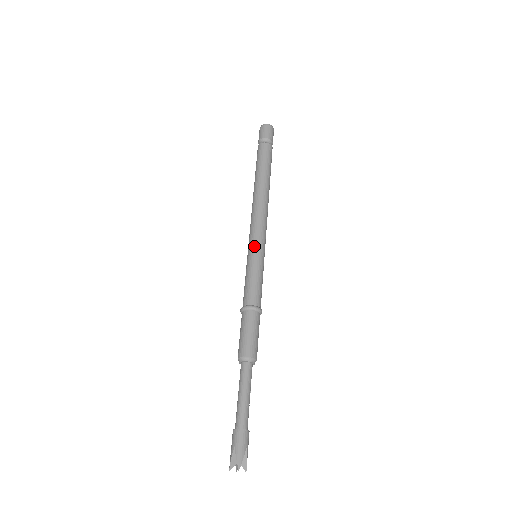
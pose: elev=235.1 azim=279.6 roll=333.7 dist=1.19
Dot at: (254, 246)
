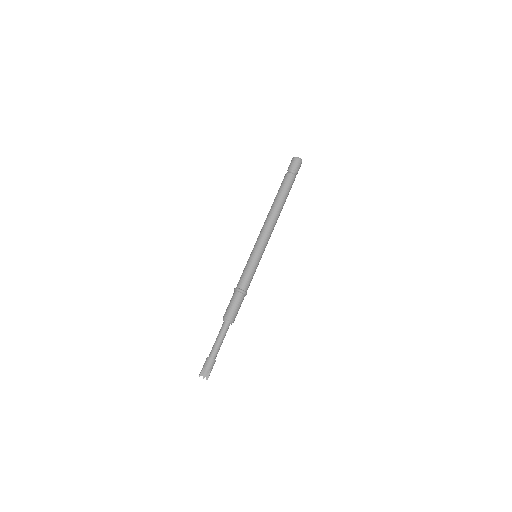
Dot at: (256, 250)
